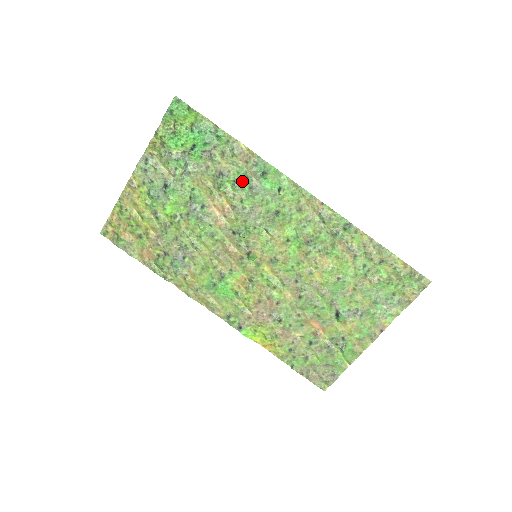
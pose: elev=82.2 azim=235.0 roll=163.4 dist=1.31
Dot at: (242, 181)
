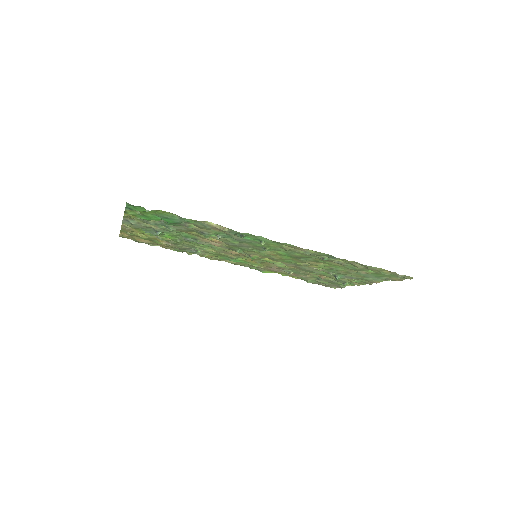
Dot at: (223, 235)
